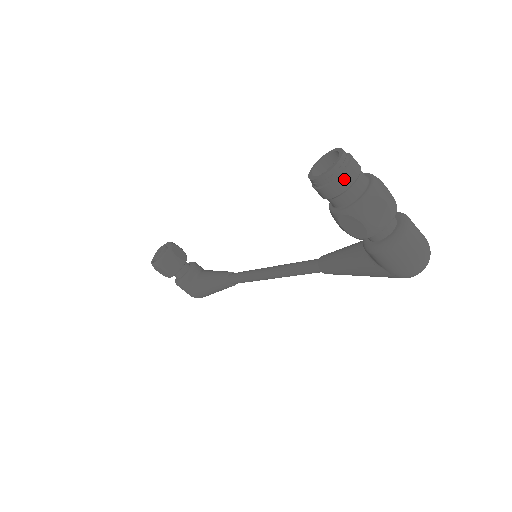
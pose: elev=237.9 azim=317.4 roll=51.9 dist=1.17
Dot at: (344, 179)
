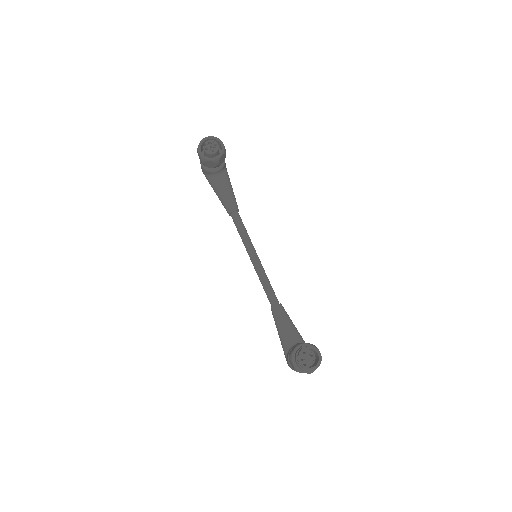
Dot at: occluded
